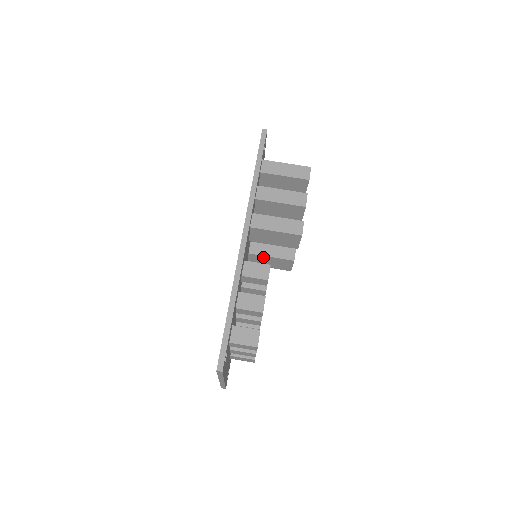
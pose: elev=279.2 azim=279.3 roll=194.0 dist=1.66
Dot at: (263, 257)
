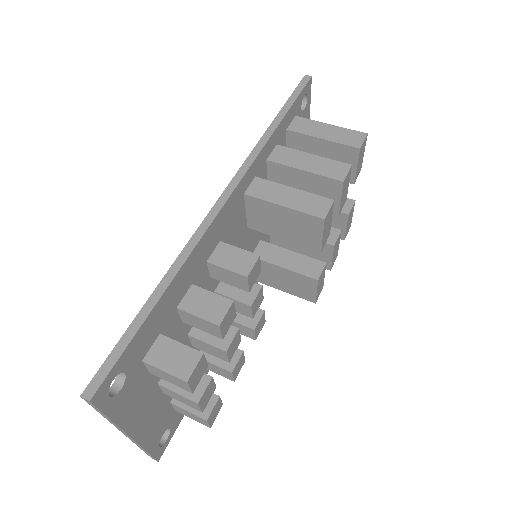
Dot at: (272, 267)
